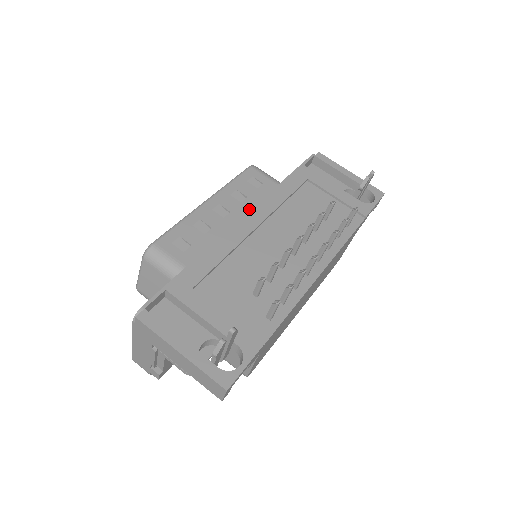
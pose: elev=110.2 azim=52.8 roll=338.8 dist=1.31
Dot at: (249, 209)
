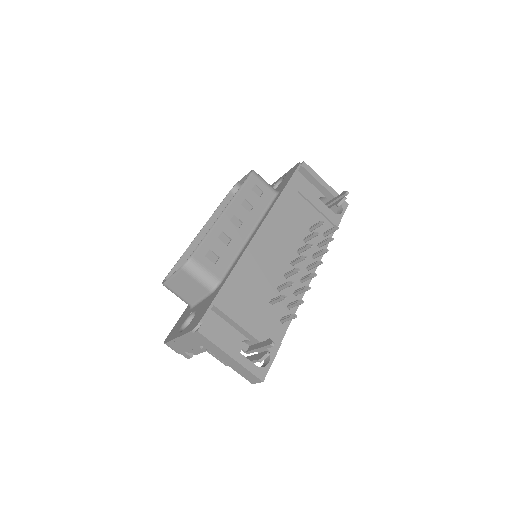
Dot at: (256, 219)
